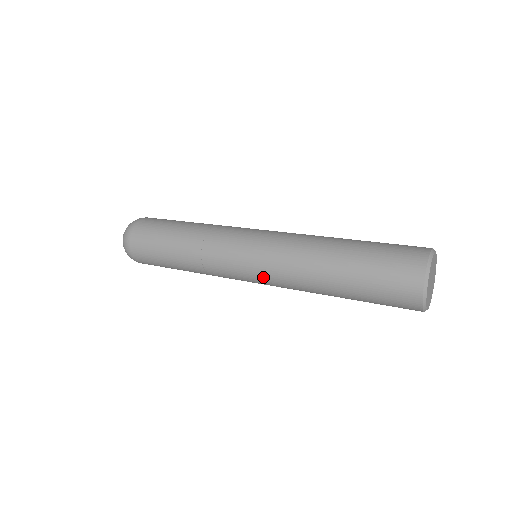
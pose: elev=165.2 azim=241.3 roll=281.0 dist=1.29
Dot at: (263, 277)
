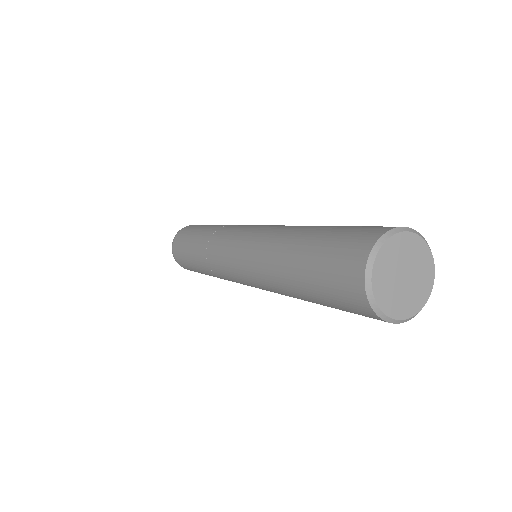
Dot at: (242, 273)
